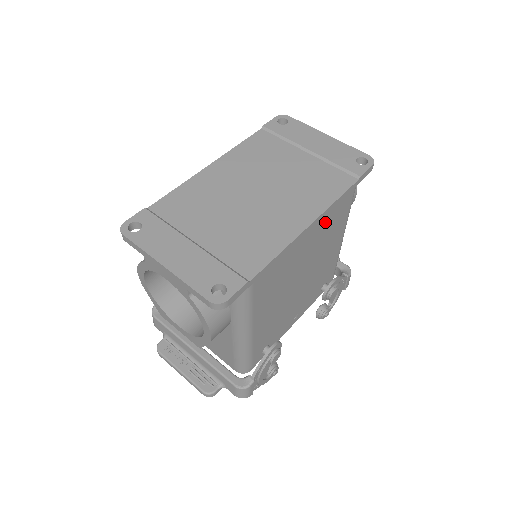
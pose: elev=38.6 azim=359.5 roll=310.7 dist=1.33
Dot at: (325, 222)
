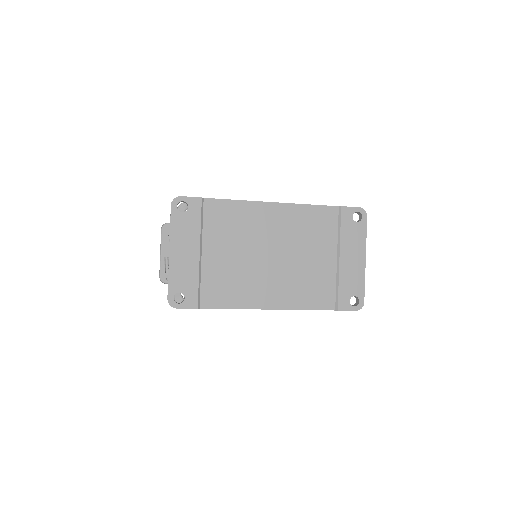
Dot at: occluded
